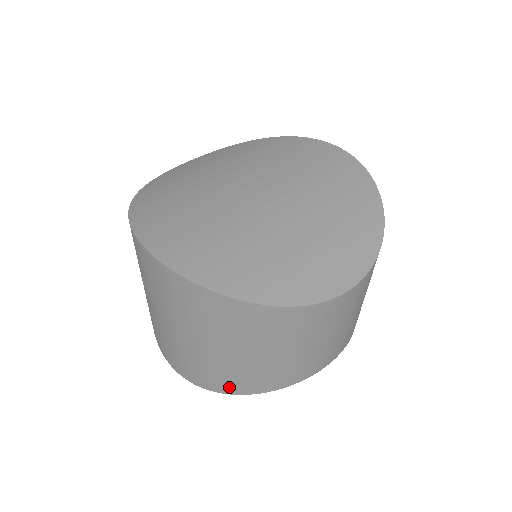
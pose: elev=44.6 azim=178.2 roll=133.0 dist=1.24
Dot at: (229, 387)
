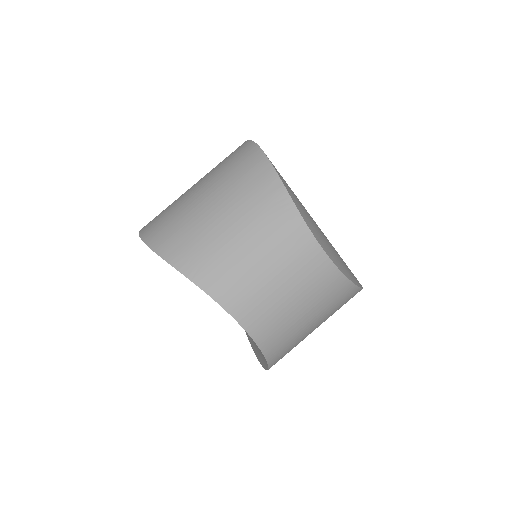
Dot at: (172, 249)
